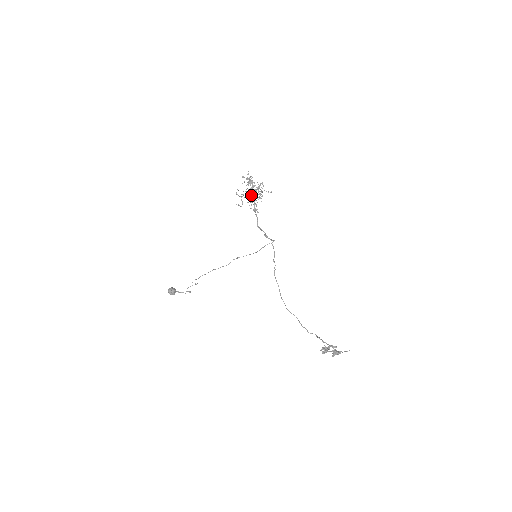
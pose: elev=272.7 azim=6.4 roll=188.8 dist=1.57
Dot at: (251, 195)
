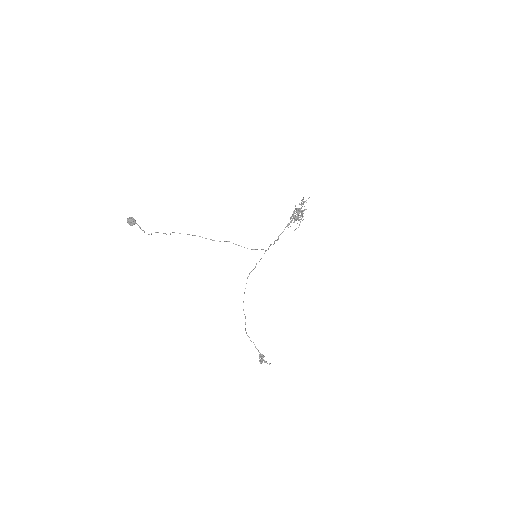
Dot at: (300, 216)
